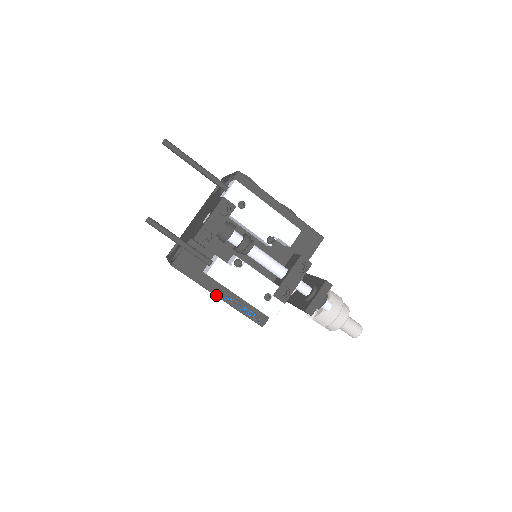
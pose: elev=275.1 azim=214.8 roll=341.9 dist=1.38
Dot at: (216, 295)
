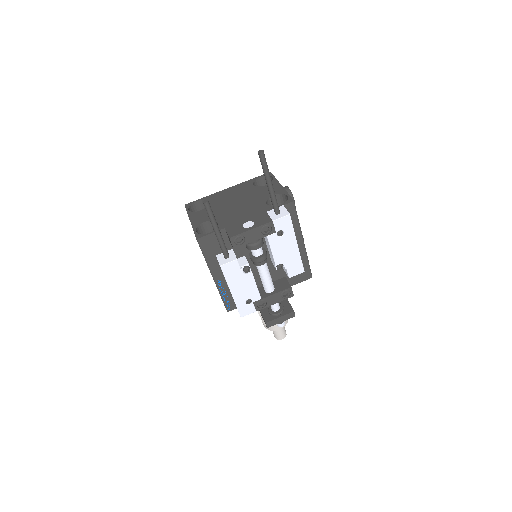
Dot at: (213, 276)
